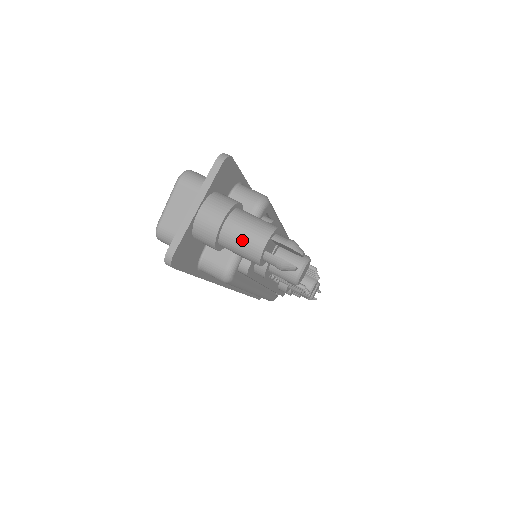
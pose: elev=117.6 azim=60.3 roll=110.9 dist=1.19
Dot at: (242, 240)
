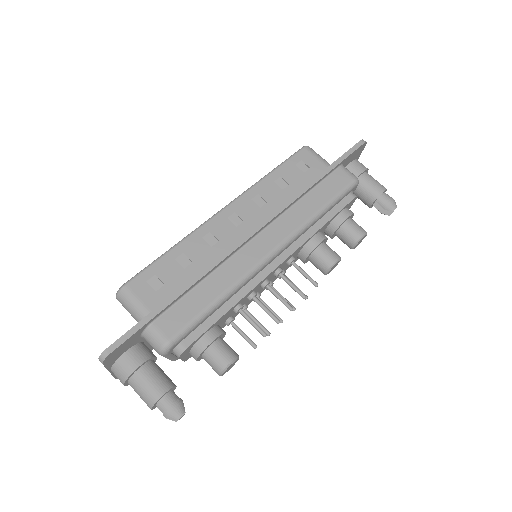
Dot at: occluded
